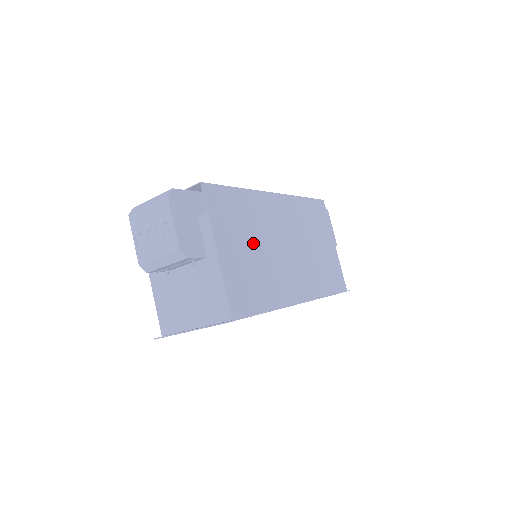
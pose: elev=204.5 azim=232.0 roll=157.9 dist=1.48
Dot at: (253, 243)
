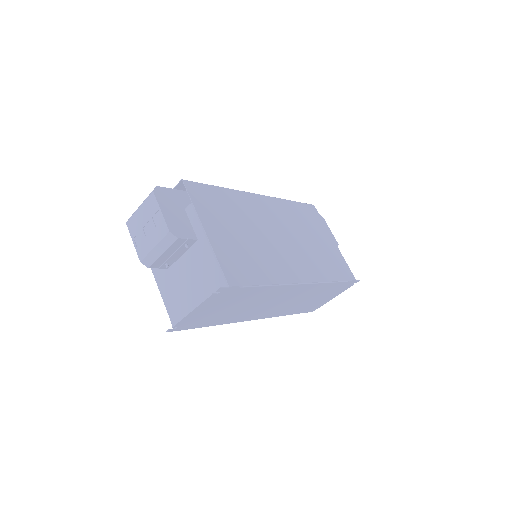
Dot at: (242, 229)
